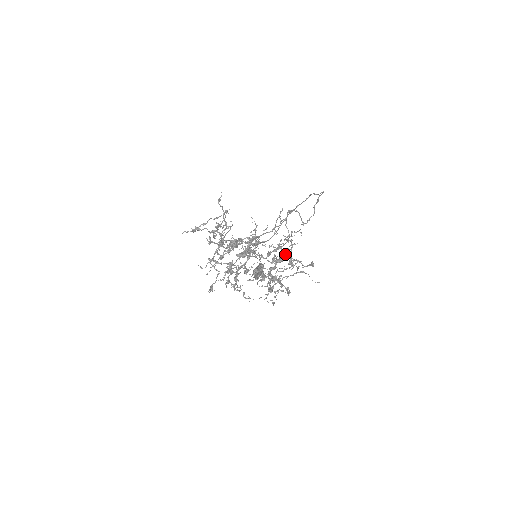
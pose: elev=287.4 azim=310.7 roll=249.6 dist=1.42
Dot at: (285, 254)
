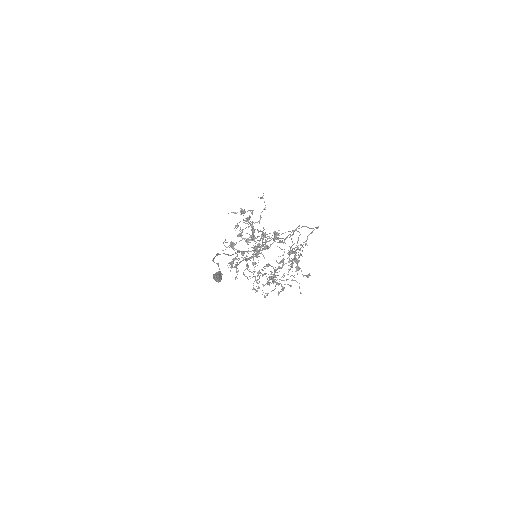
Dot at: occluded
